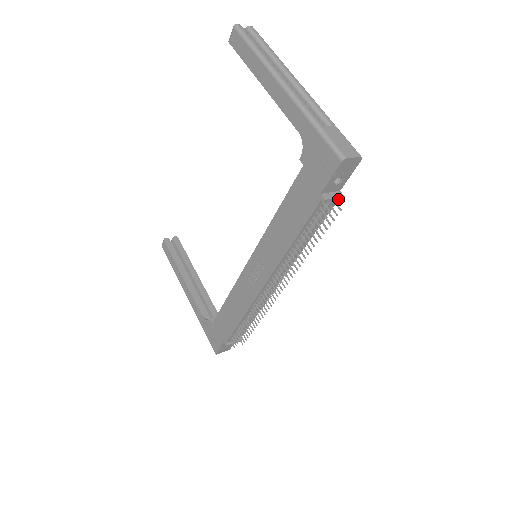
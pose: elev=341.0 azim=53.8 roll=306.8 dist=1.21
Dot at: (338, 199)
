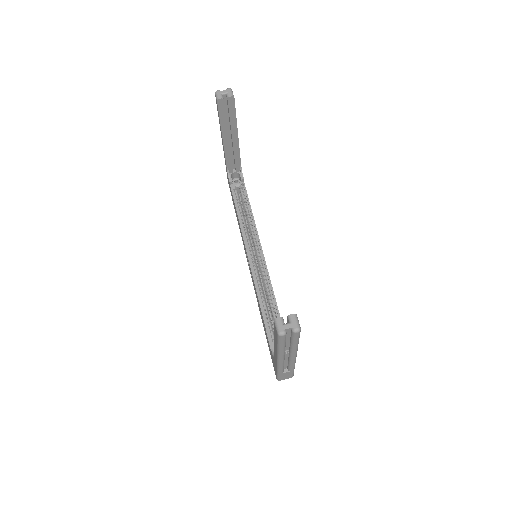
Dot at: occluded
